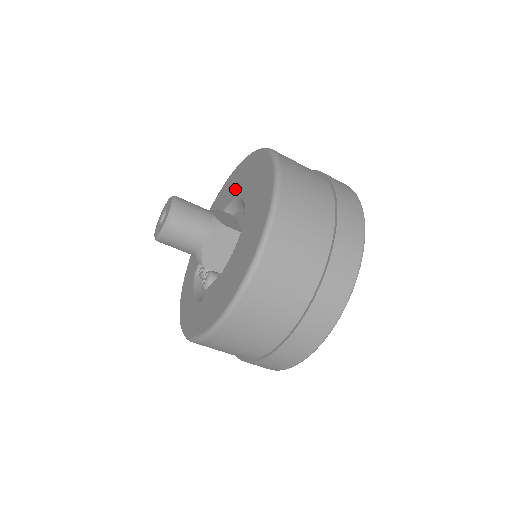
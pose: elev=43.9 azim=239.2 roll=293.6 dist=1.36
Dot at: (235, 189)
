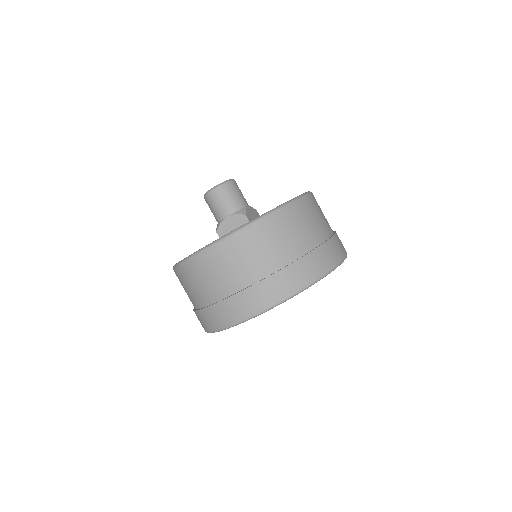
Dot at: occluded
